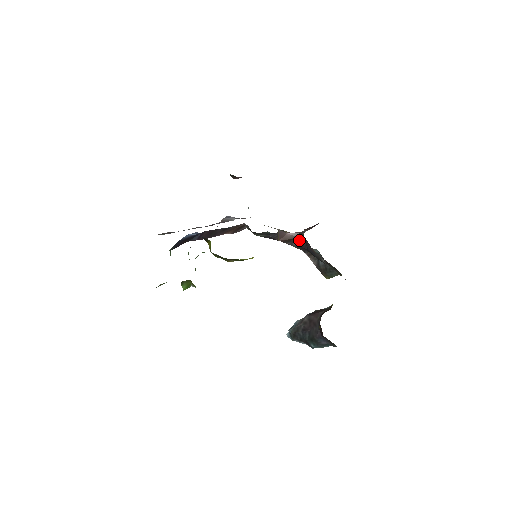
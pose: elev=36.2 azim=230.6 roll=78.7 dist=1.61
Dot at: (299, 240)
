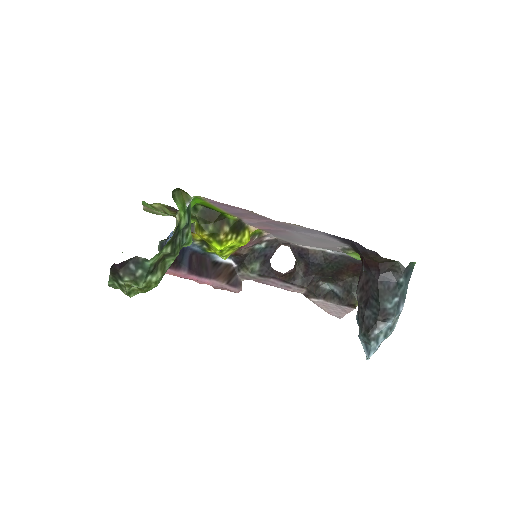
Dot at: (298, 273)
